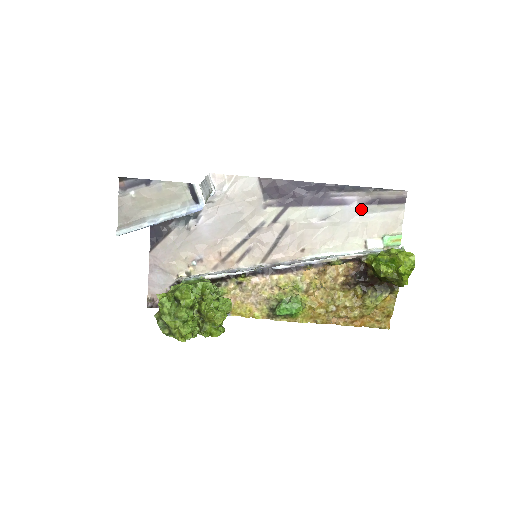
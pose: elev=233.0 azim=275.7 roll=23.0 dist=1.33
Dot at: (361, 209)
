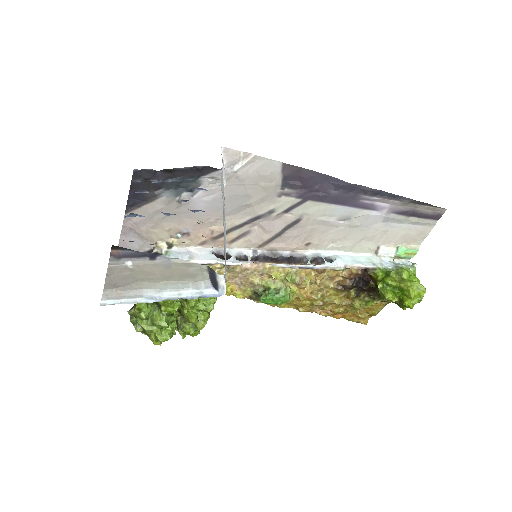
Dot at: (388, 218)
